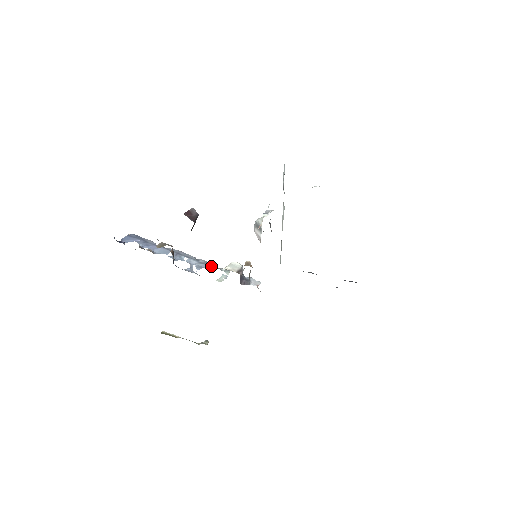
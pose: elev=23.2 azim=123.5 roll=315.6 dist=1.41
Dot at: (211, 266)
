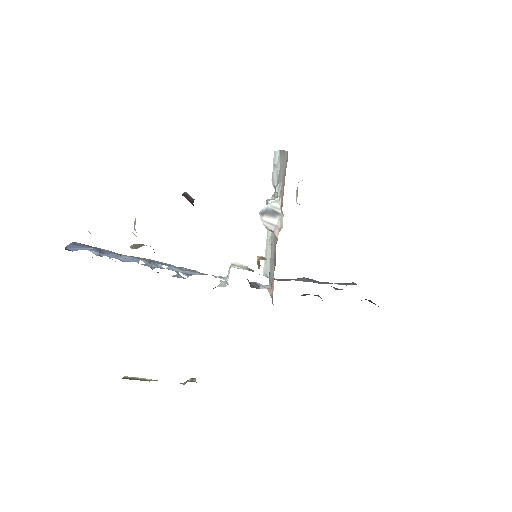
Dot at: (200, 273)
